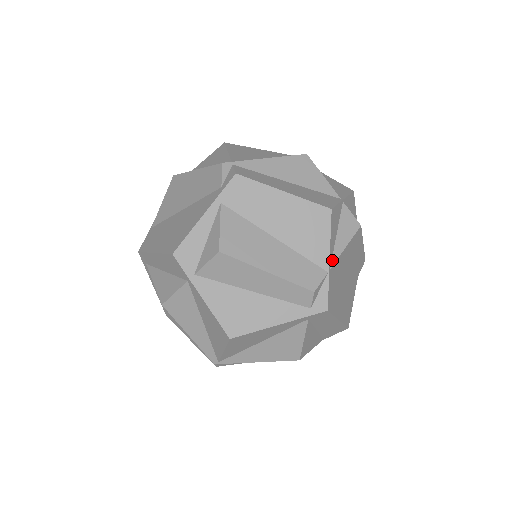
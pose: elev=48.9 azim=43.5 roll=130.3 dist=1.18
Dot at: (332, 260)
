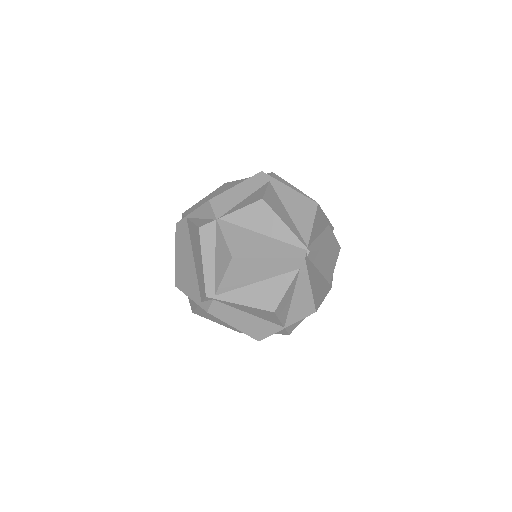
Dot at: occluded
